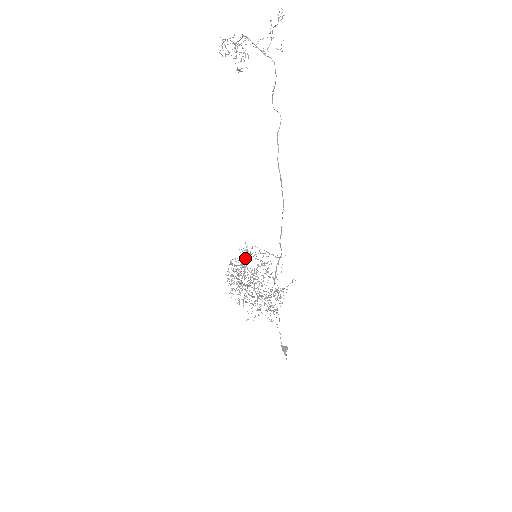
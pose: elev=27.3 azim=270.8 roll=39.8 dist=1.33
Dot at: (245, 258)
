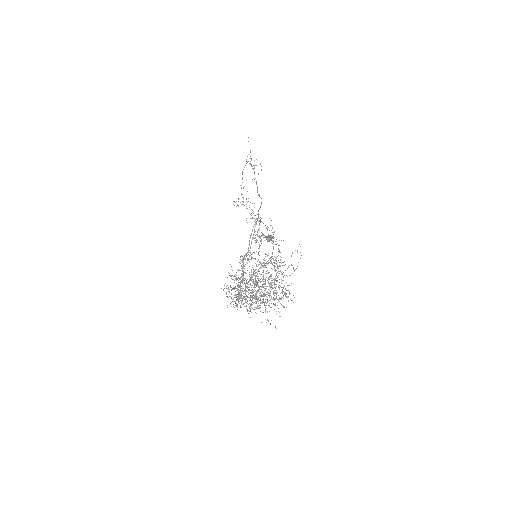
Dot at: occluded
